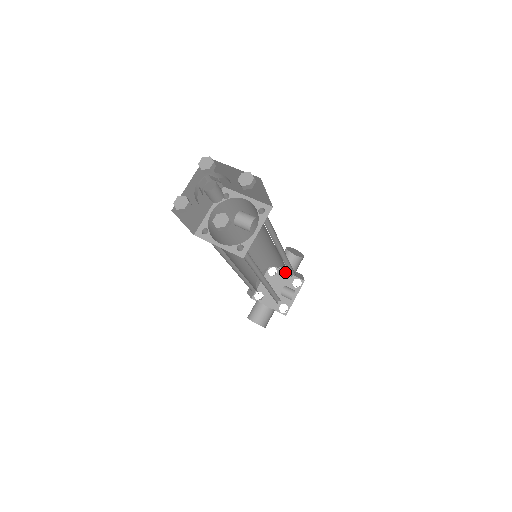
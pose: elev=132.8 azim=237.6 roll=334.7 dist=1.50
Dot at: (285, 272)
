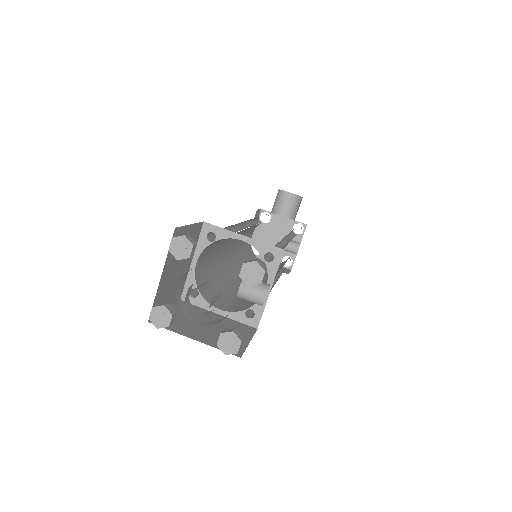
Dot at: (281, 216)
